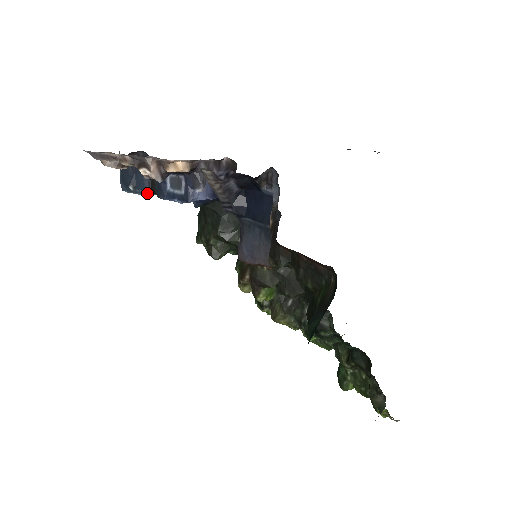
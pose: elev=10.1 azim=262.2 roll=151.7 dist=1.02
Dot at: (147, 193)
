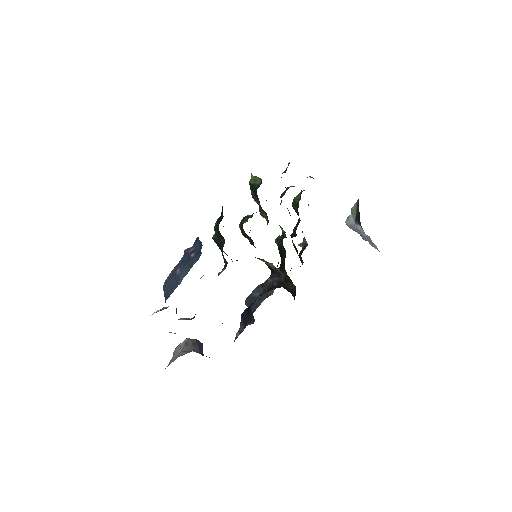
Dot at: occluded
